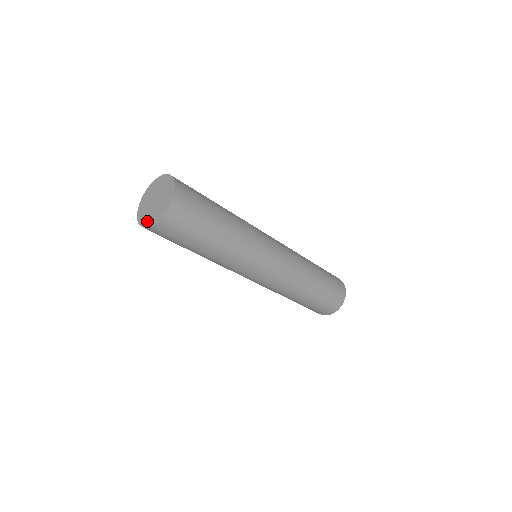
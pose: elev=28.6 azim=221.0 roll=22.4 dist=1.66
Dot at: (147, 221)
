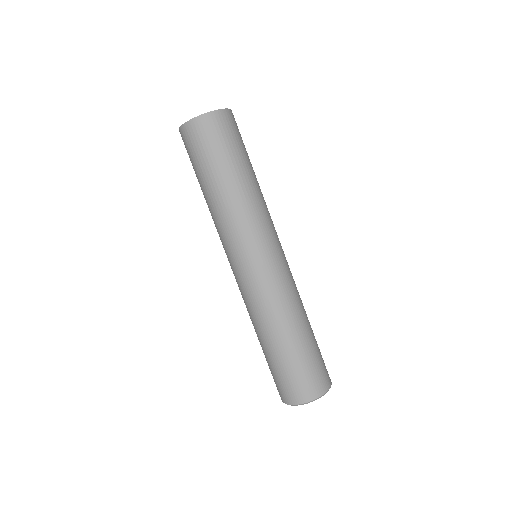
Dot at: occluded
